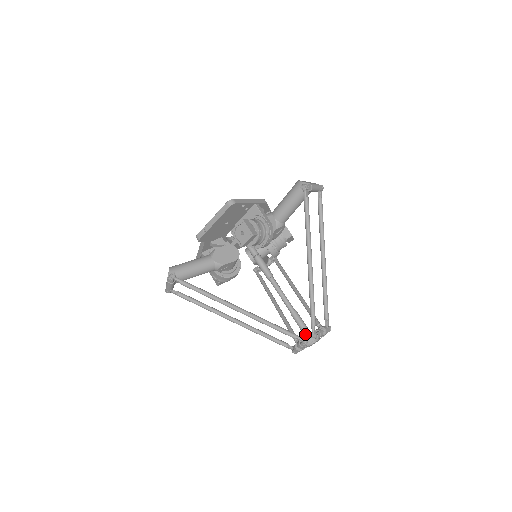
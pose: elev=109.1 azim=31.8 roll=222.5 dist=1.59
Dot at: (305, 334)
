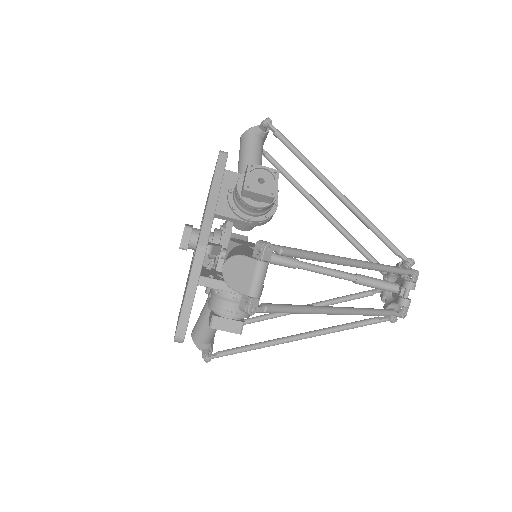
Dot at: occluded
